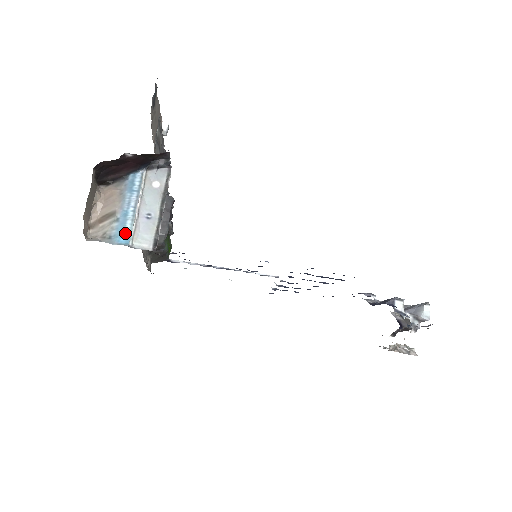
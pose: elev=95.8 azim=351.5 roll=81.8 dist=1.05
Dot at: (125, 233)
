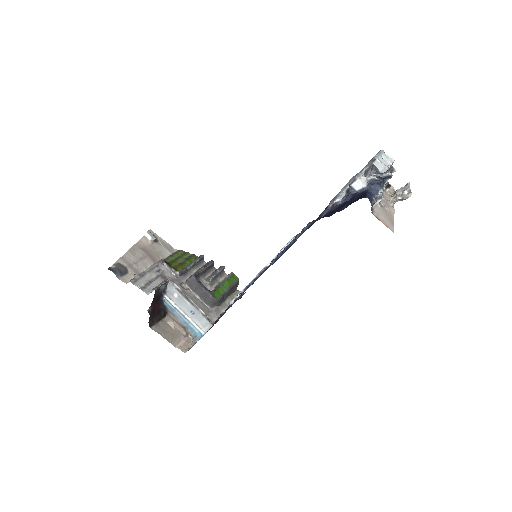
Dot at: (196, 331)
